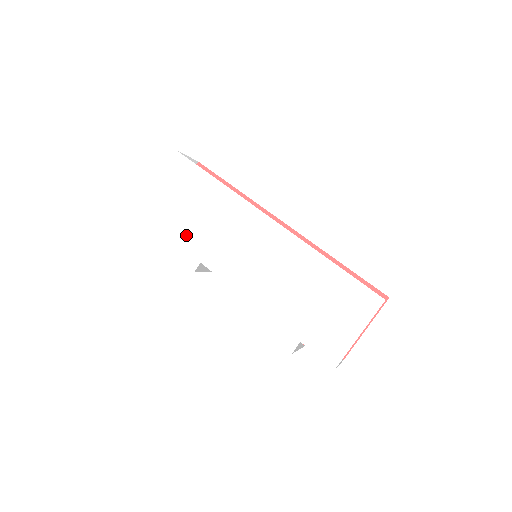
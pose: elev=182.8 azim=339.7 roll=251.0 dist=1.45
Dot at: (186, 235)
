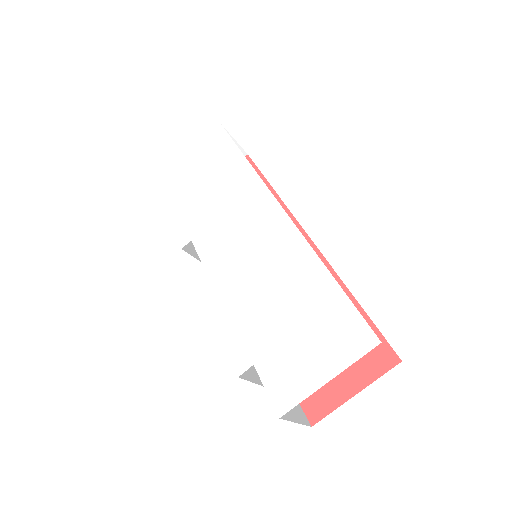
Dot at: (191, 209)
